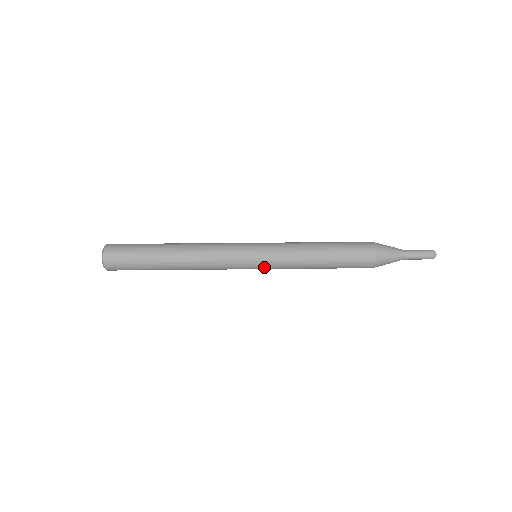
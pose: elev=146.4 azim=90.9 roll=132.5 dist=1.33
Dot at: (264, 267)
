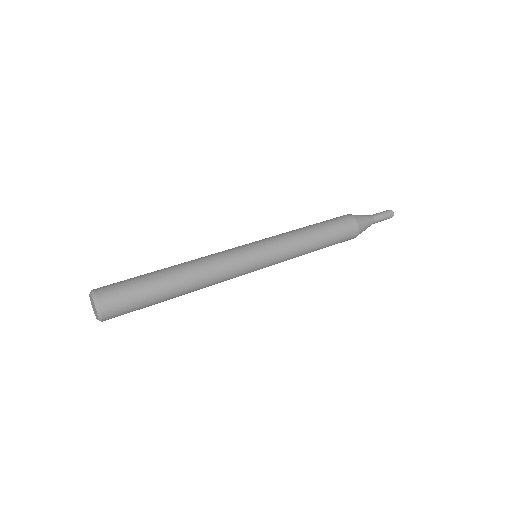
Dot at: occluded
